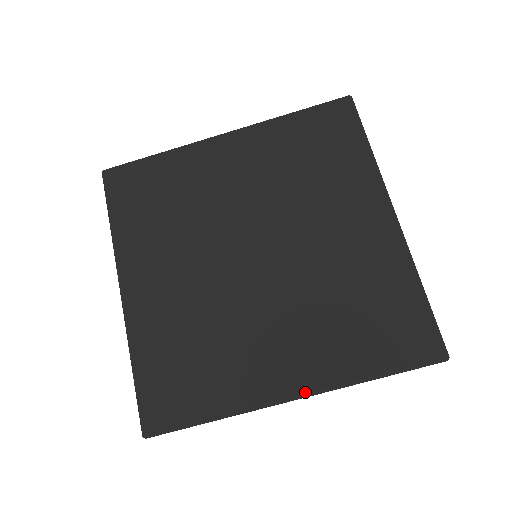
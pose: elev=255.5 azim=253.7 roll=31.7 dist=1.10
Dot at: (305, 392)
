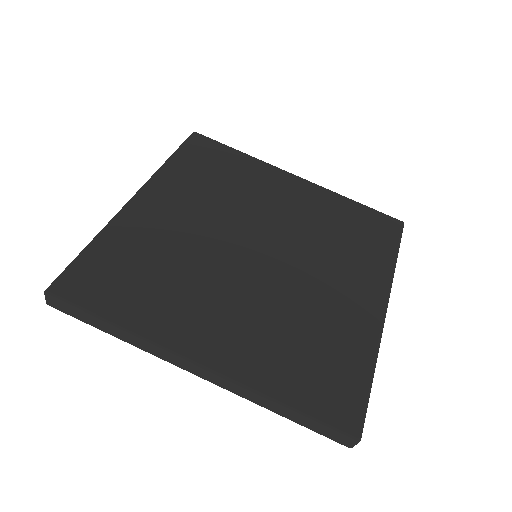
Dot at: (214, 367)
